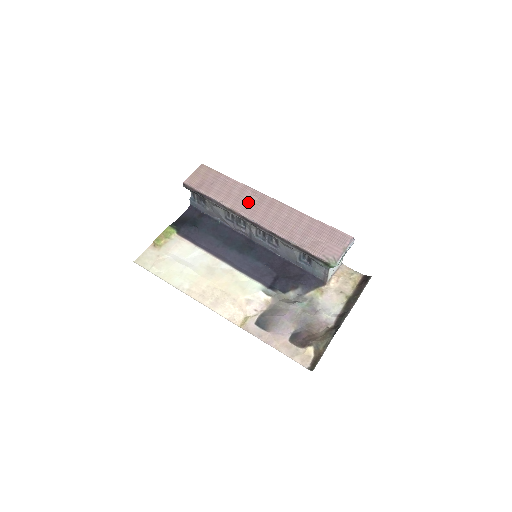
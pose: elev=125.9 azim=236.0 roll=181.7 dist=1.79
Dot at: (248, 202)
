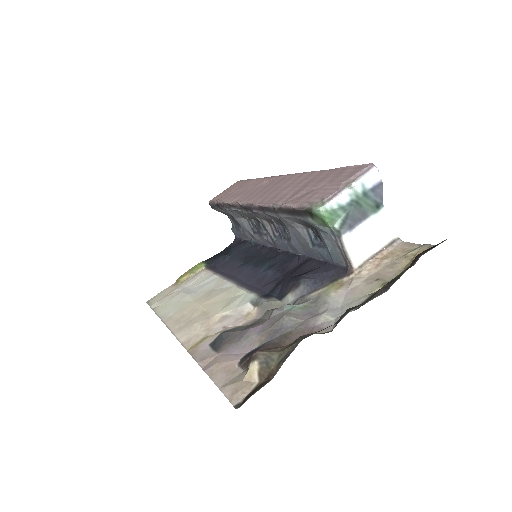
Dot at: (256, 190)
